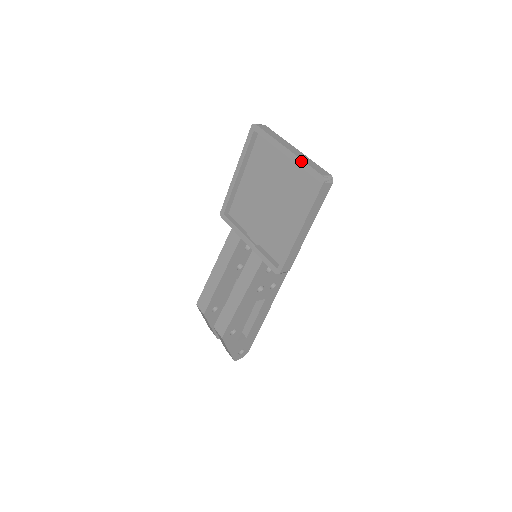
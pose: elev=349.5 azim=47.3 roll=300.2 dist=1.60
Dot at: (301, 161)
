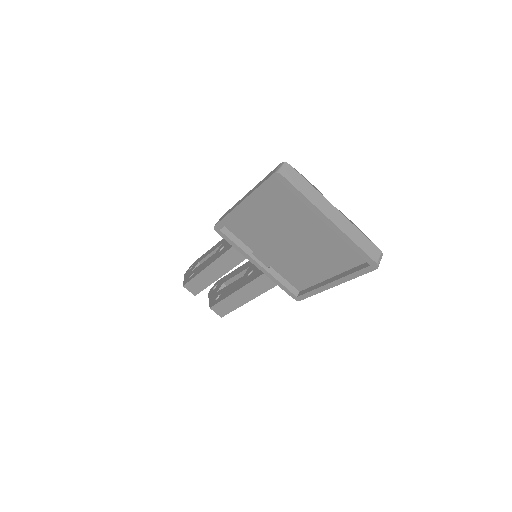
Dot at: (350, 241)
